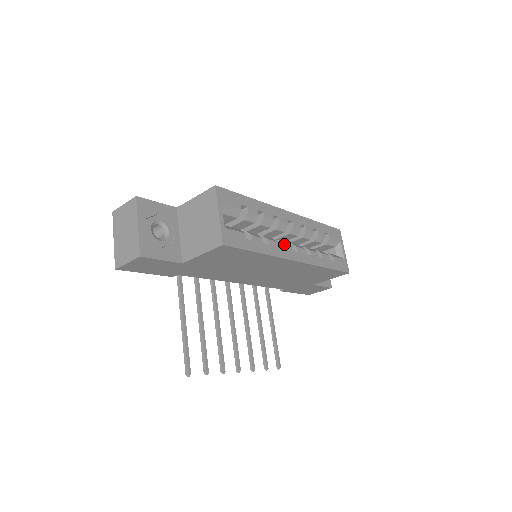
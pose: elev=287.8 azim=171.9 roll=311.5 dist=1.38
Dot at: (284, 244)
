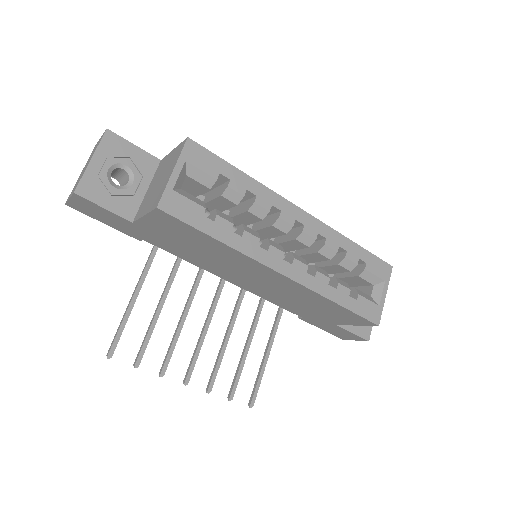
Dot at: (271, 246)
